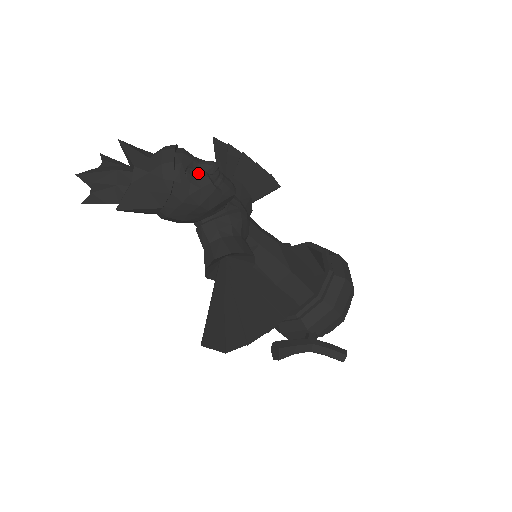
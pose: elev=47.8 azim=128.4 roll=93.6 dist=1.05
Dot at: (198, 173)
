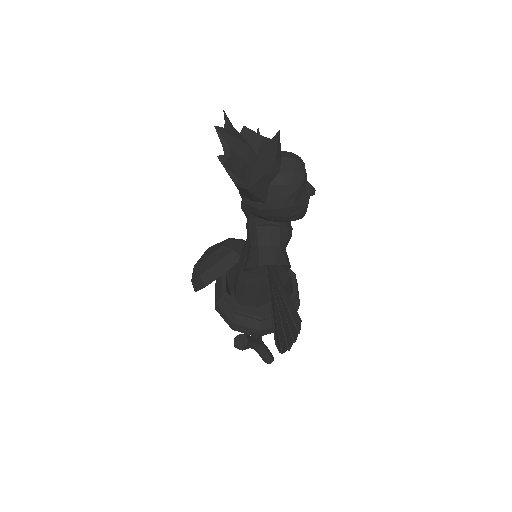
Dot at: (305, 192)
